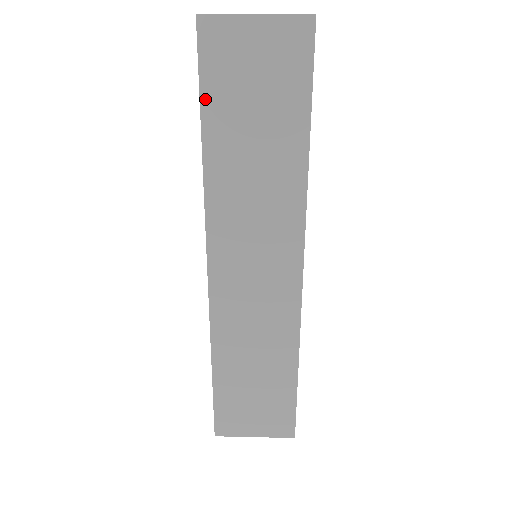
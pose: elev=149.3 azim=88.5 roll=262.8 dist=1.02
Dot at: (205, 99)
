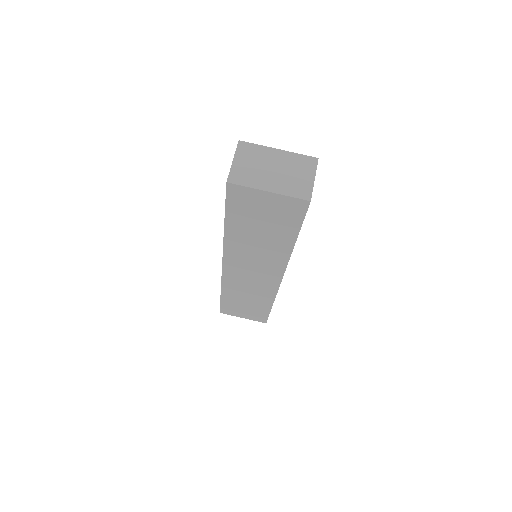
Dot at: (228, 213)
